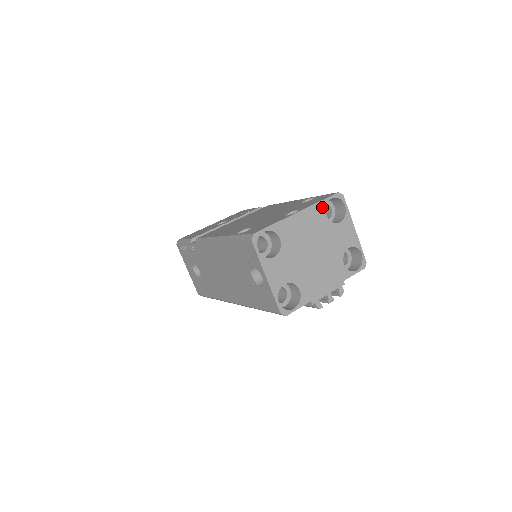
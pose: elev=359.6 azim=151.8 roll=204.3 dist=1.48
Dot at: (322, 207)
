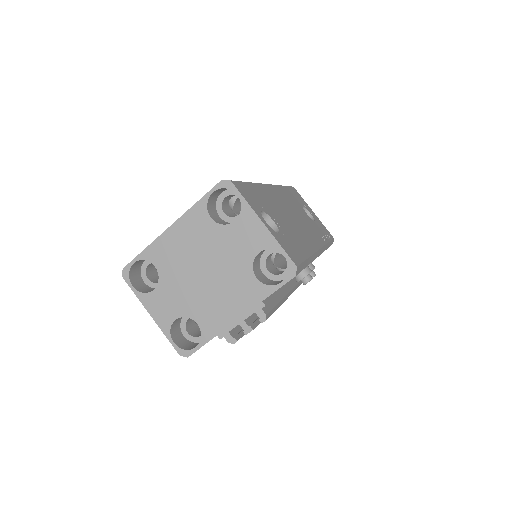
Dot at: (202, 209)
